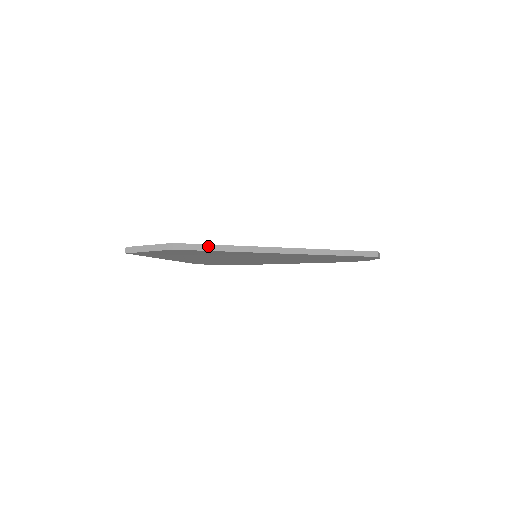
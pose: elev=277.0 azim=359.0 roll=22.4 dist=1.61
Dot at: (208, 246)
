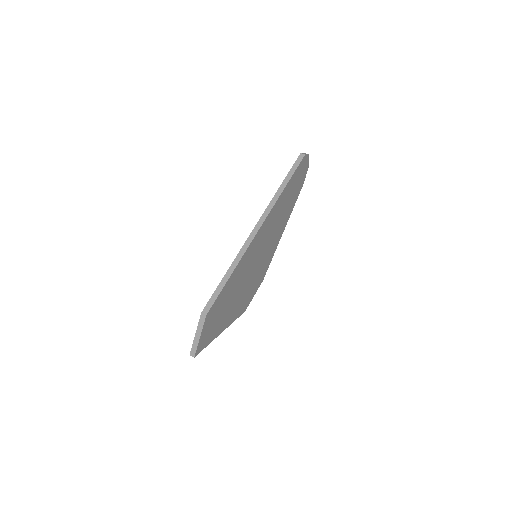
Dot at: (219, 286)
